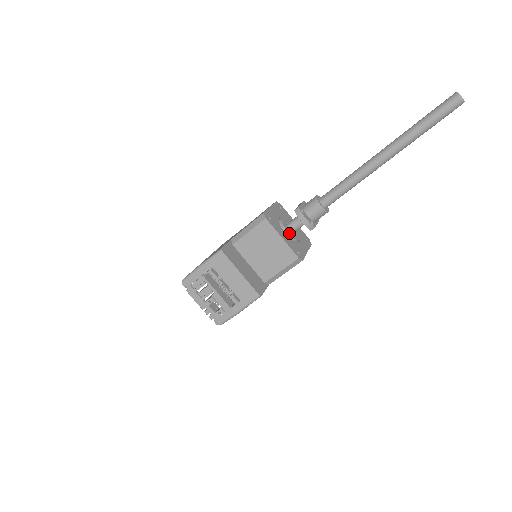
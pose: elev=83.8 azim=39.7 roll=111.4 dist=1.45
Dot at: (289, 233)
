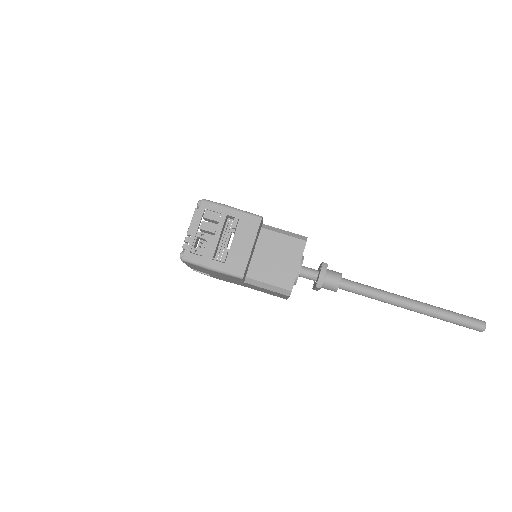
Dot at: occluded
